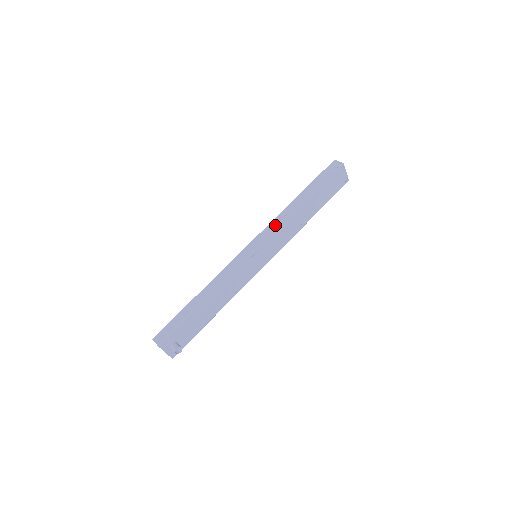
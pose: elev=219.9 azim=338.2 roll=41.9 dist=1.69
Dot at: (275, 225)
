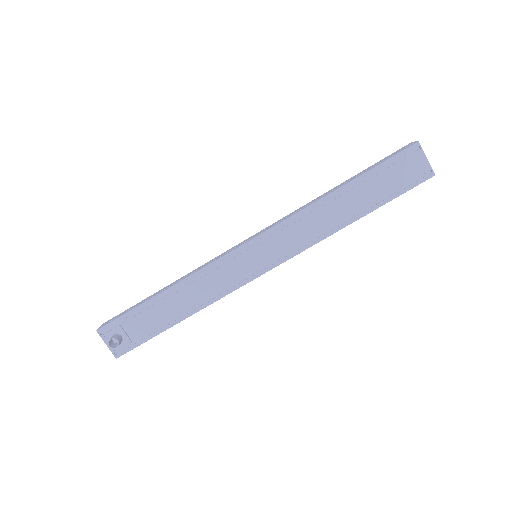
Dot at: occluded
